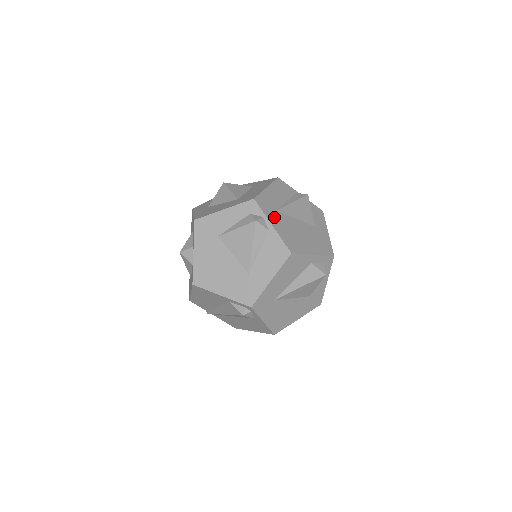
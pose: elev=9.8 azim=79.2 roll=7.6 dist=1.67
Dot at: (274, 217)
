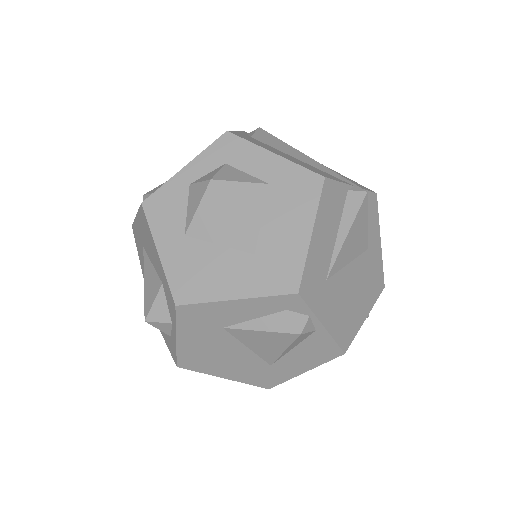
Dot at: (324, 302)
